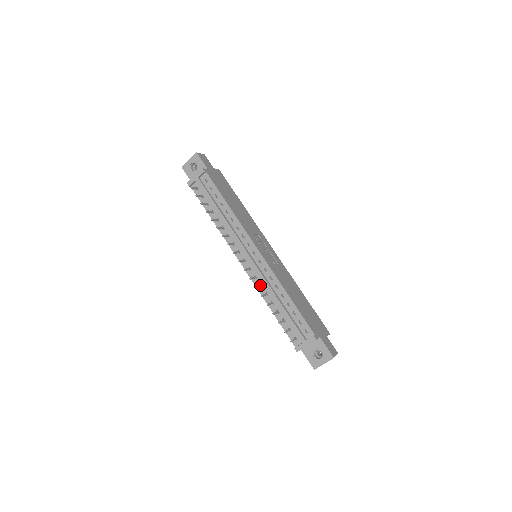
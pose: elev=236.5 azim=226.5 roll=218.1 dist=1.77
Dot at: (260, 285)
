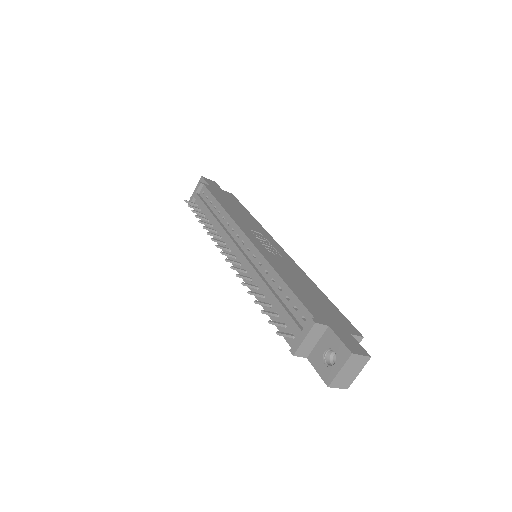
Dot at: (248, 277)
